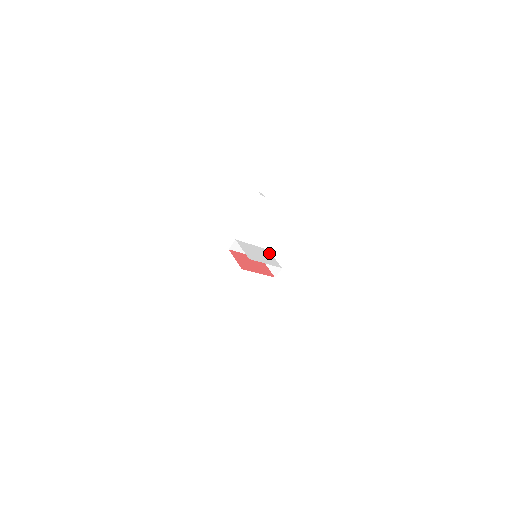
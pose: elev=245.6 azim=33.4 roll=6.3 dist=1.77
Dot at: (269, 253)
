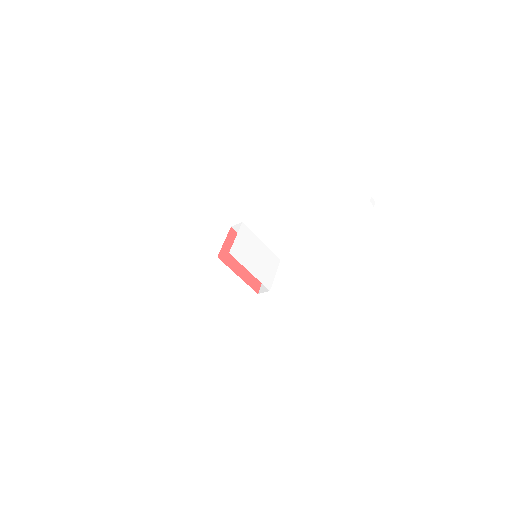
Dot at: (276, 264)
